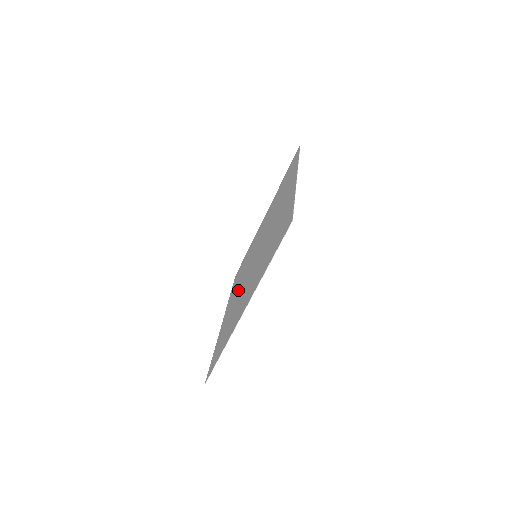
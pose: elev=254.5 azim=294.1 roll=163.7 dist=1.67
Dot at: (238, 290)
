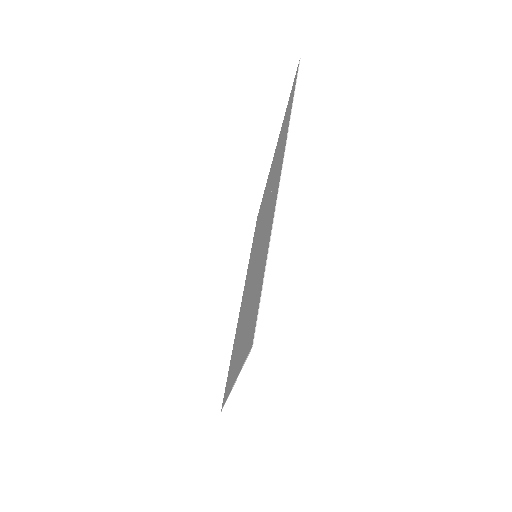
Dot at: occluded
